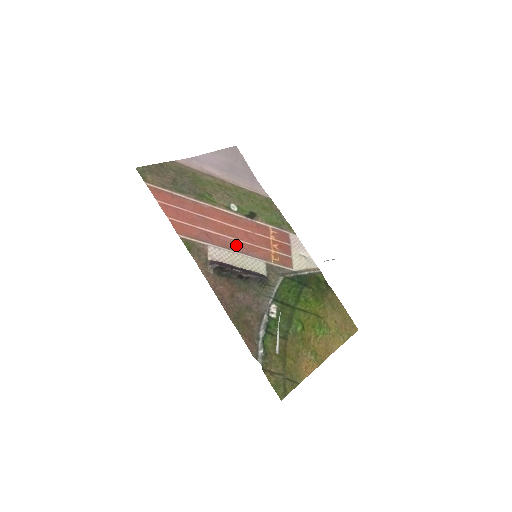
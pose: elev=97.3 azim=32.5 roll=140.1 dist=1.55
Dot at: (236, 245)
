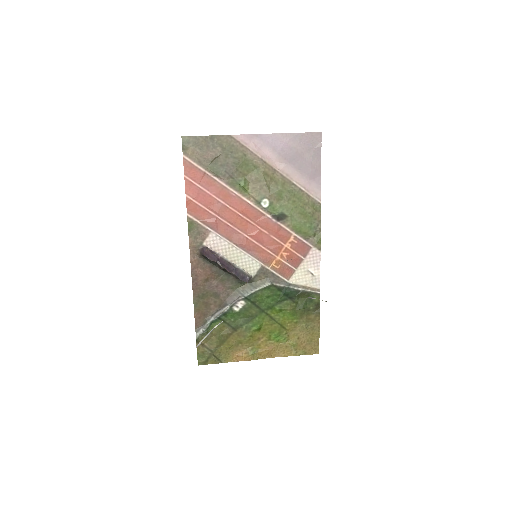
Dot at: (241, 240)
